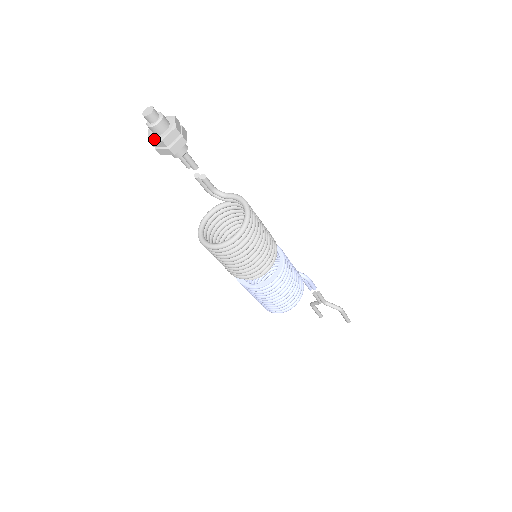
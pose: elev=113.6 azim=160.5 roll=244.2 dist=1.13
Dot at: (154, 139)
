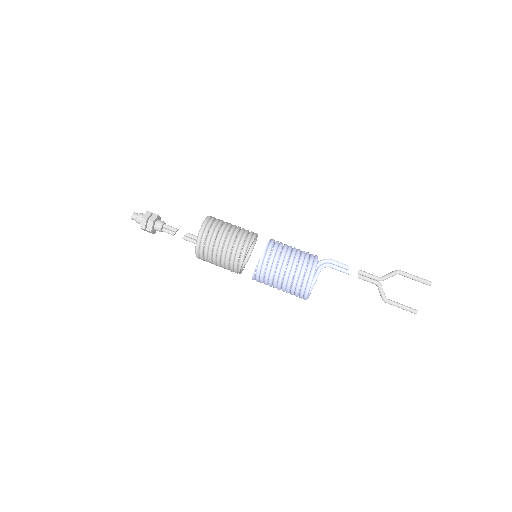
Dot at: (141, 223)
